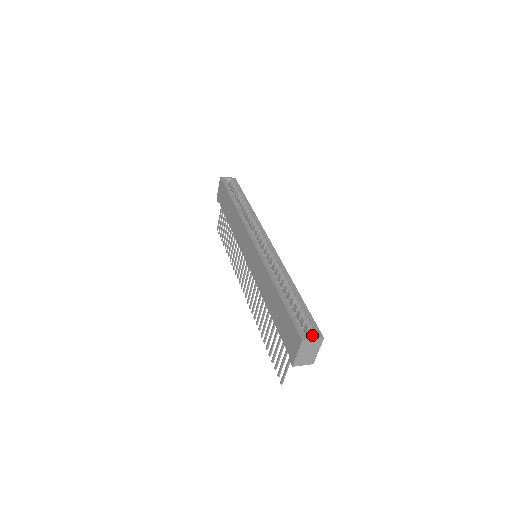
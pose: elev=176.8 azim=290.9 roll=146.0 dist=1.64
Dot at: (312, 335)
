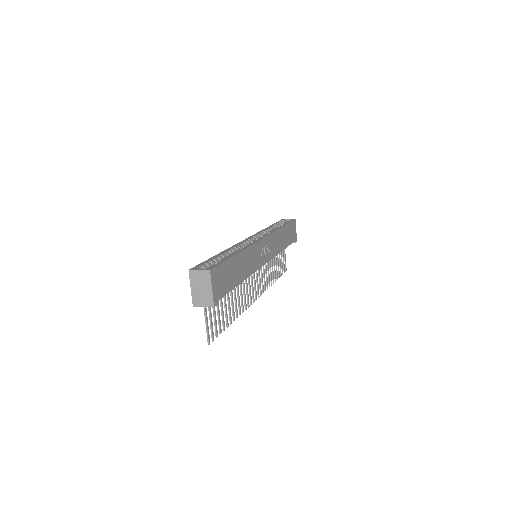
Dot at: occluded
